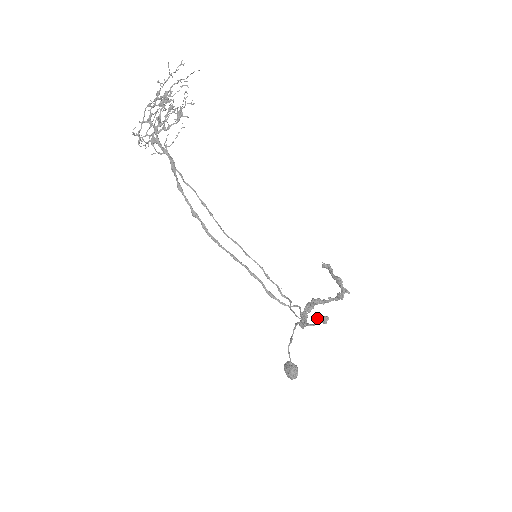
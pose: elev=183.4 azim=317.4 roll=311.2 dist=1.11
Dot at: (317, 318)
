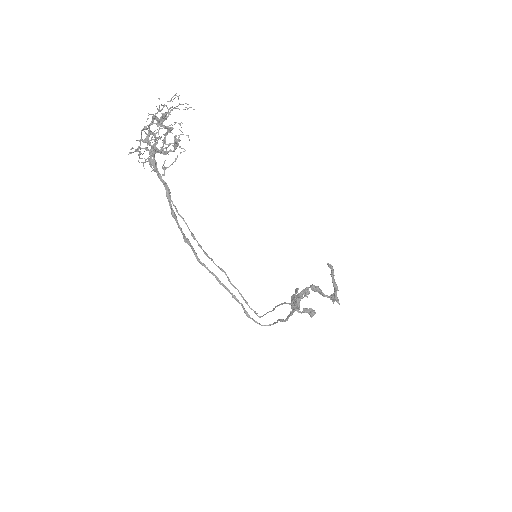
Dot at: (305, 310)
